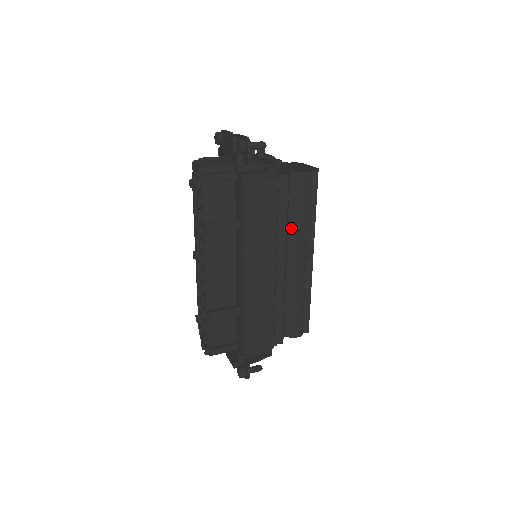
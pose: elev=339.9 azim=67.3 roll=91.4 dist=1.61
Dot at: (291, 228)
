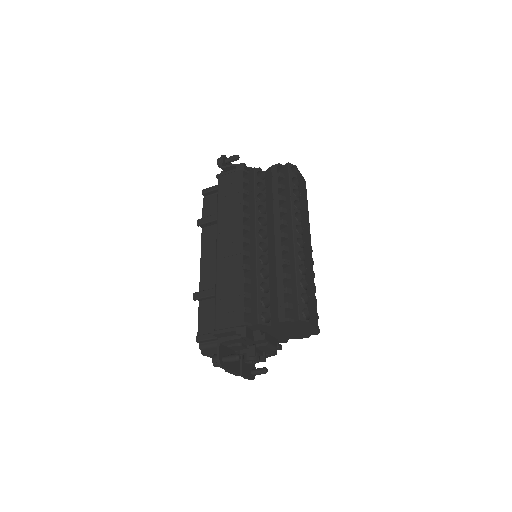
Dot at: (268, 212)
